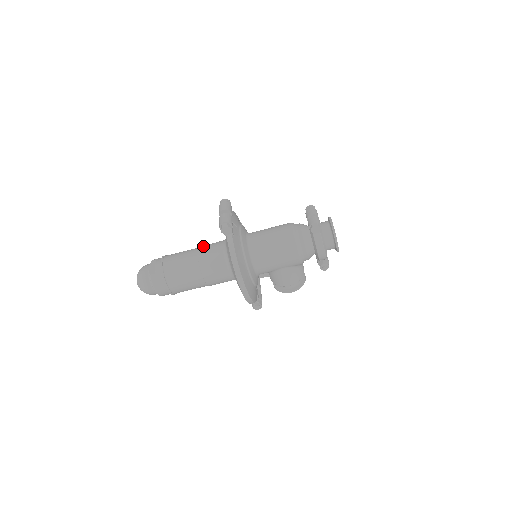
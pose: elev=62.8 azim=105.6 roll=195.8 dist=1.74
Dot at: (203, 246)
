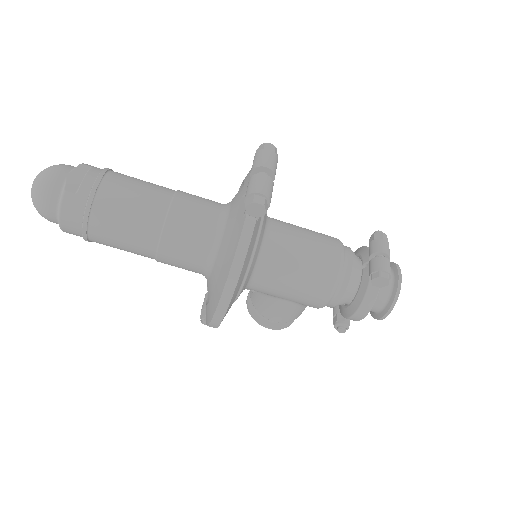
Dot at: (185, 194)
